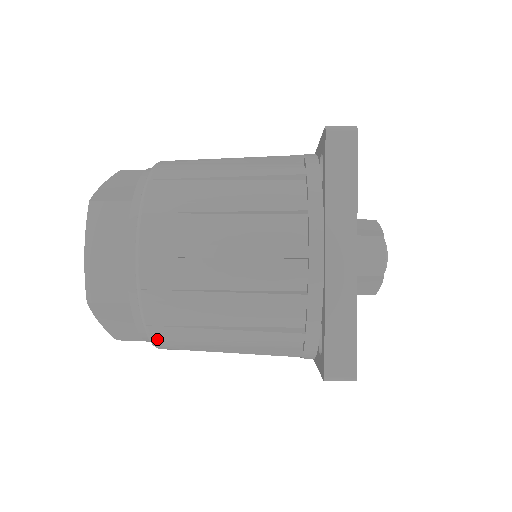
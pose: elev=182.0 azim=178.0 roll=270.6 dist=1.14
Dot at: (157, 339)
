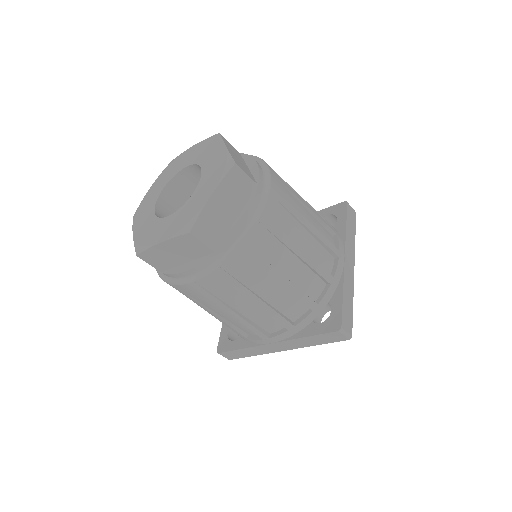
Dot at: occluded
